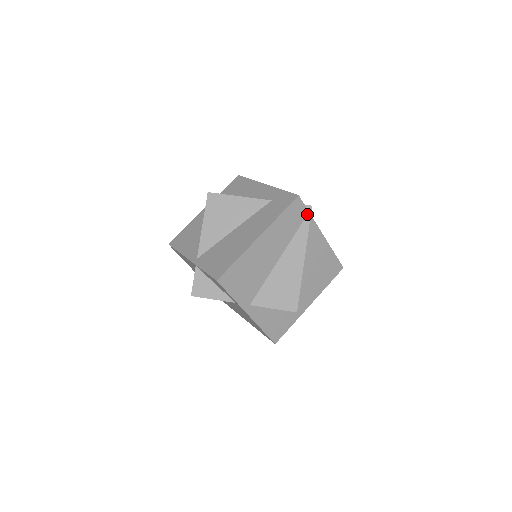
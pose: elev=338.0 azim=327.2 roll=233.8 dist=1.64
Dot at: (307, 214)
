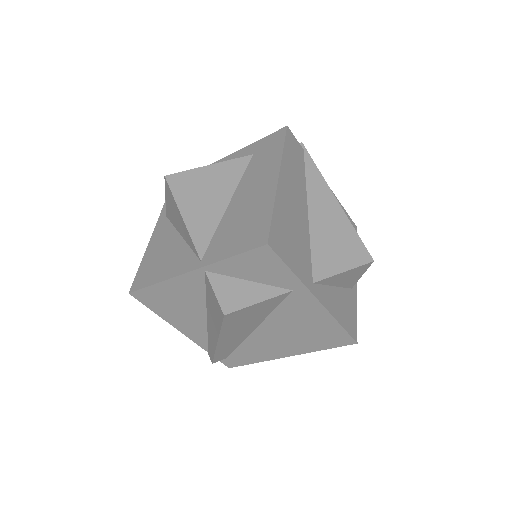
Dot at: (303, 152)
